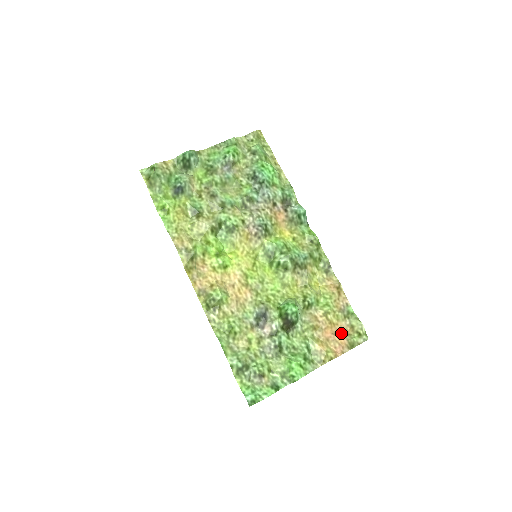
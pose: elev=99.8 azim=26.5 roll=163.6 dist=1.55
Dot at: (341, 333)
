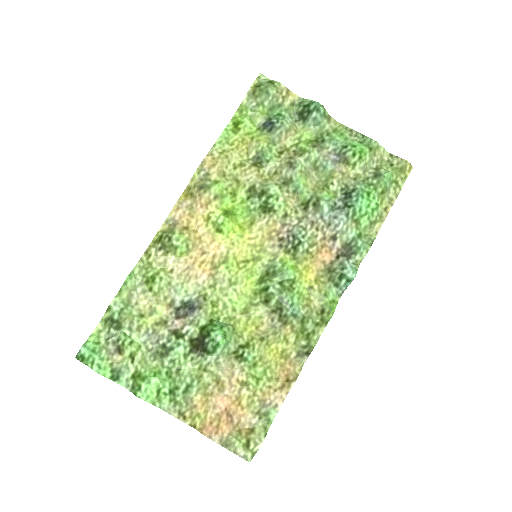
Dot at: (235, 420)
